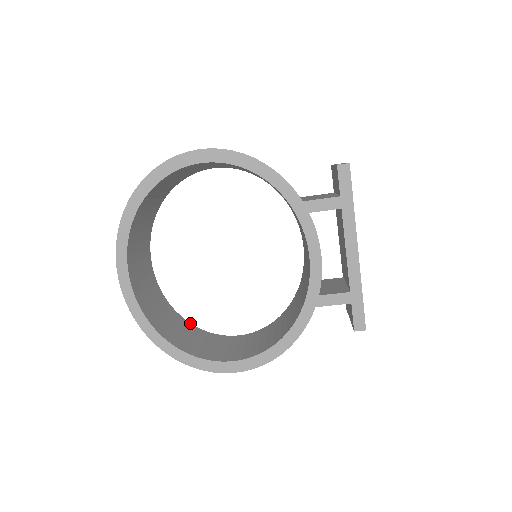
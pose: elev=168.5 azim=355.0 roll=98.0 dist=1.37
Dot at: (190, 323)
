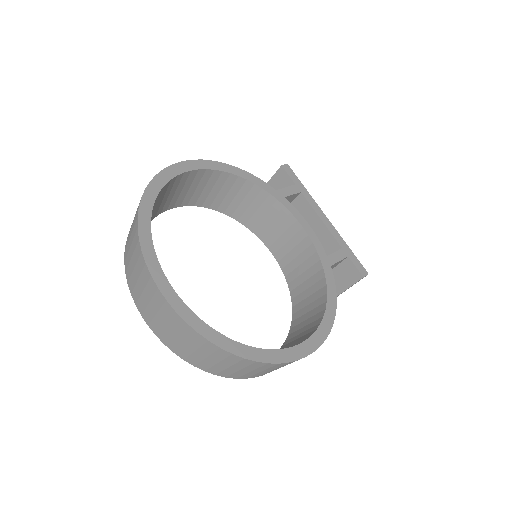
Dot at: occluded
